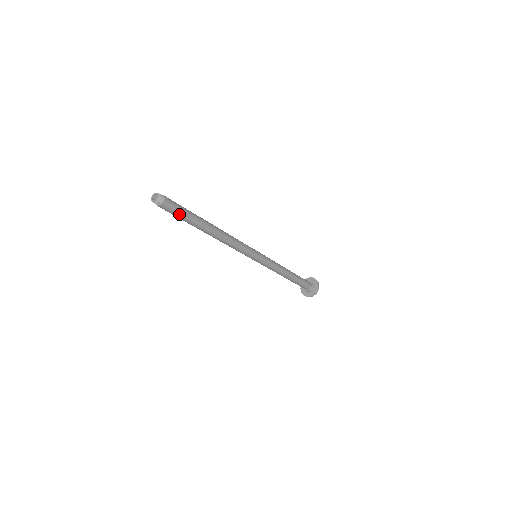
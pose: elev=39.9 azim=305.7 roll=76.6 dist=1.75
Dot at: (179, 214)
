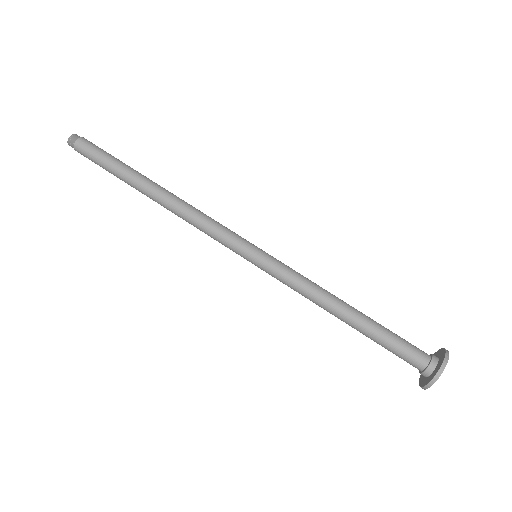
Dot at: (98, 162)
